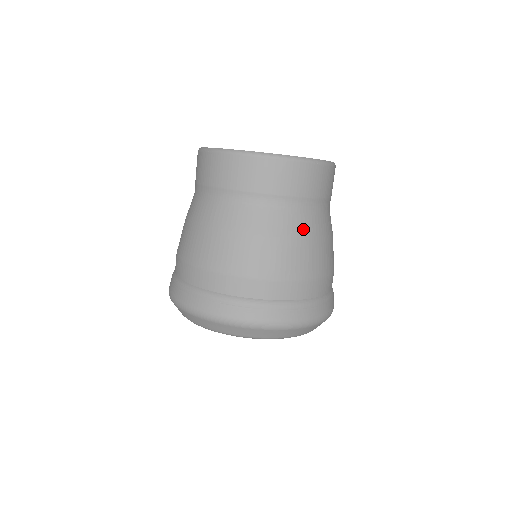
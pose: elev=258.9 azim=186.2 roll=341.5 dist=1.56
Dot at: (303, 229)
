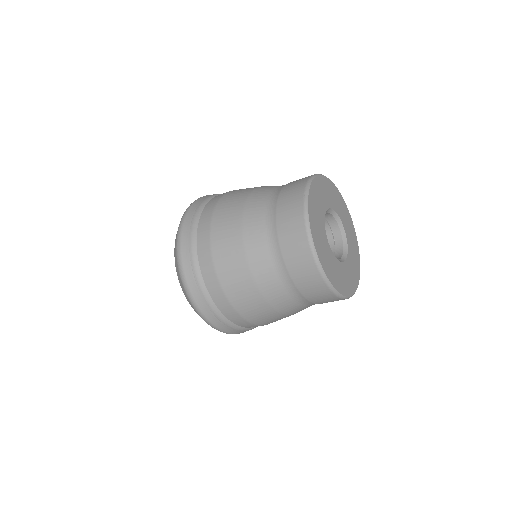
Dot at: (276, 300)
